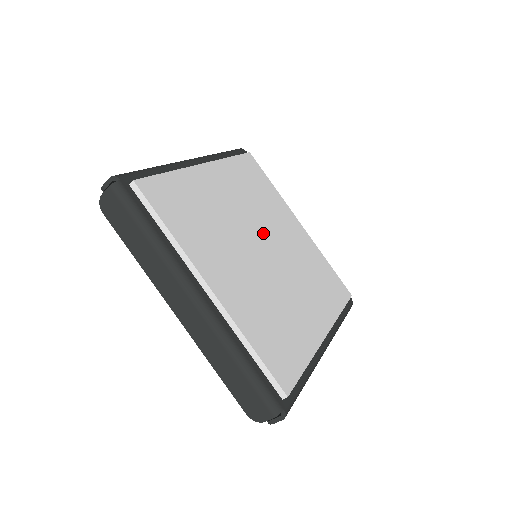
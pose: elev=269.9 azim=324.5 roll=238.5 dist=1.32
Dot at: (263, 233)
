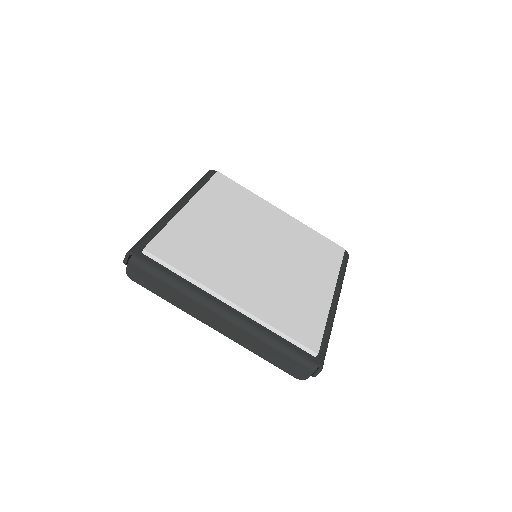
Dot at: (254, 236)
